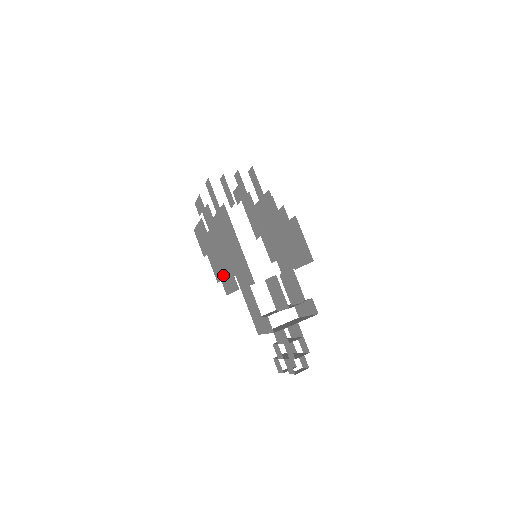
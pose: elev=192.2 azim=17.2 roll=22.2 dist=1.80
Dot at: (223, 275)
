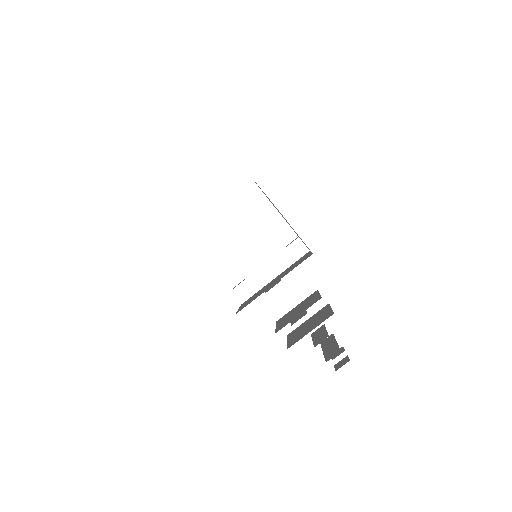
Dot at: occluded
